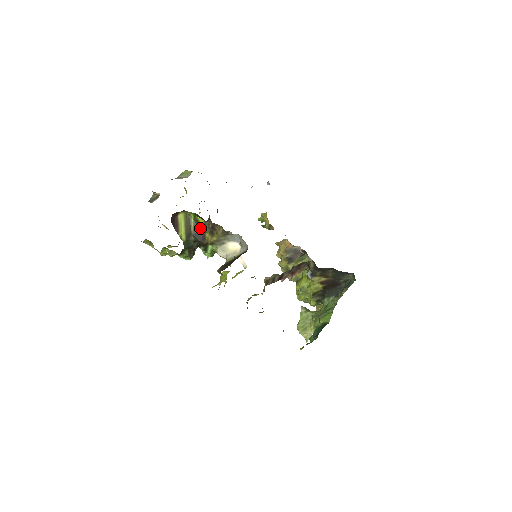
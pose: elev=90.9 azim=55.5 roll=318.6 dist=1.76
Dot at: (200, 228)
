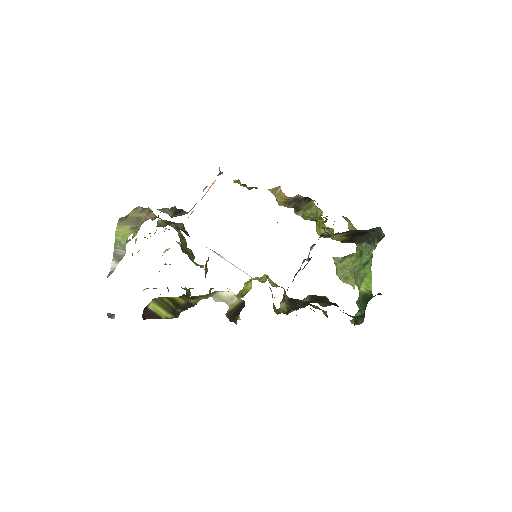
Dot at: (179, 301)
